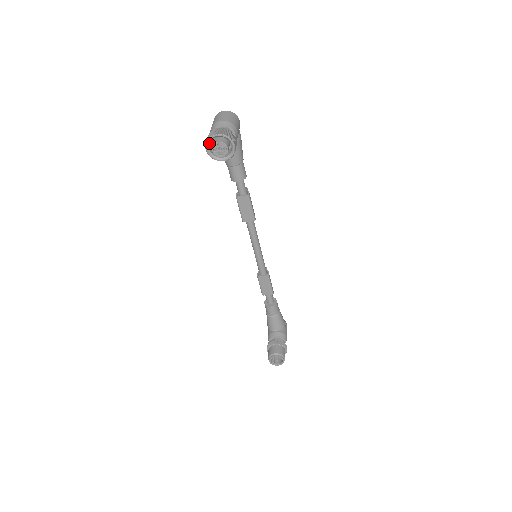
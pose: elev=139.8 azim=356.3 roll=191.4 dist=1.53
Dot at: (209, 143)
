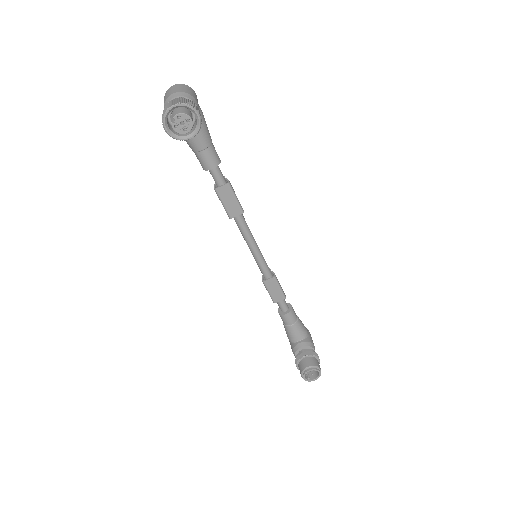
Dot at: (166, 120)
